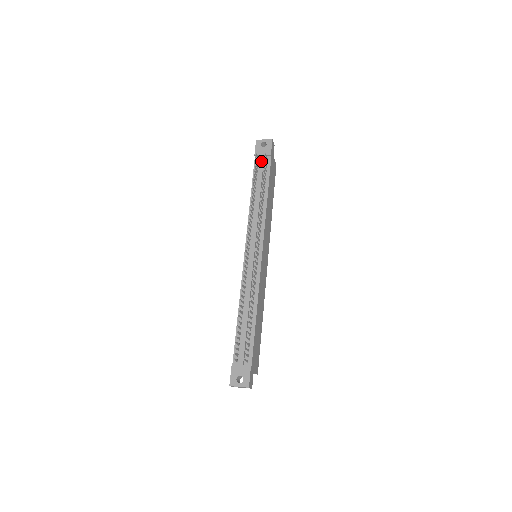
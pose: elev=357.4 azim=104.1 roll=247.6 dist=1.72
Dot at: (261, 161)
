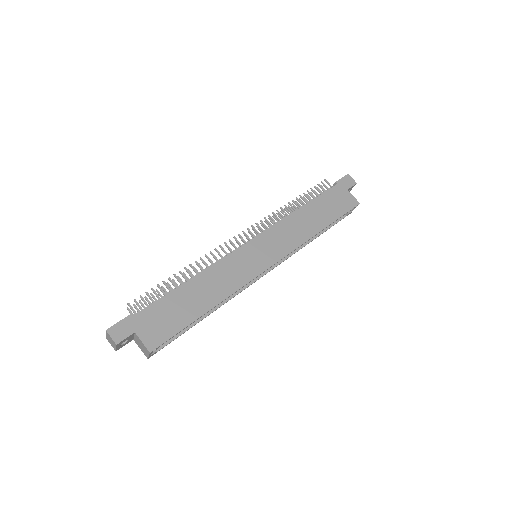
Dot at: occluded
